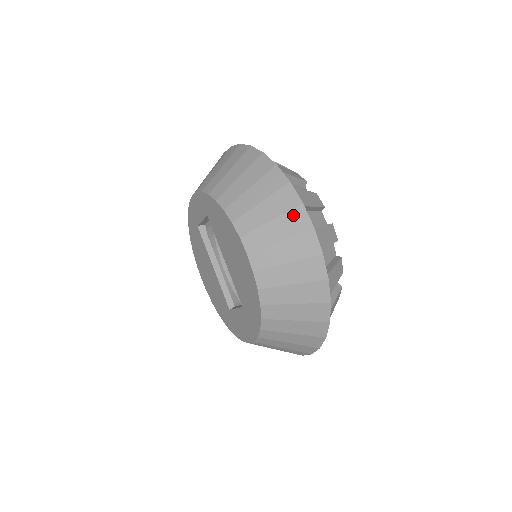
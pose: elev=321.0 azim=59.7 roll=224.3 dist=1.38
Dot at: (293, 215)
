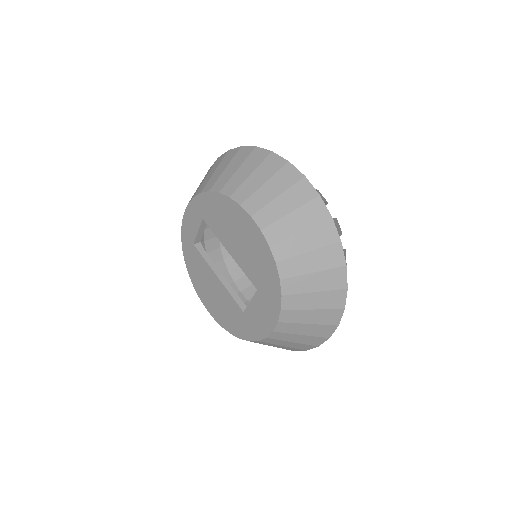
Dot at: (283, 172)
